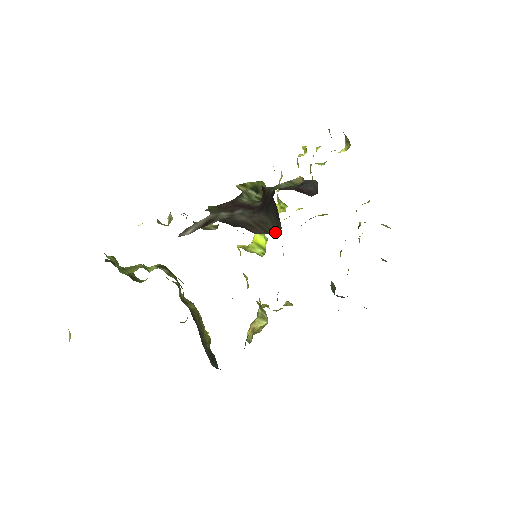
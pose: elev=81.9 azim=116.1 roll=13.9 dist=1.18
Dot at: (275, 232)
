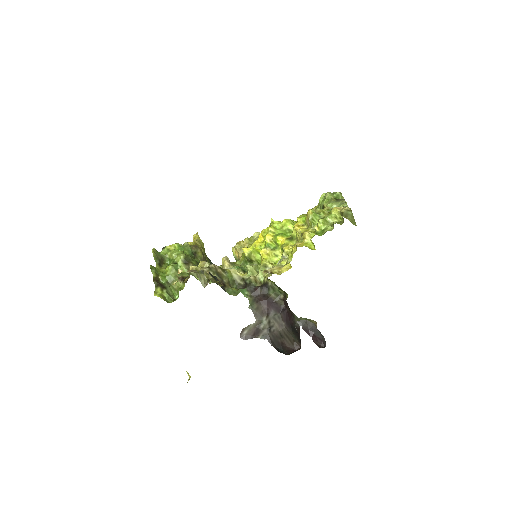
Dot at: (297, 345)
